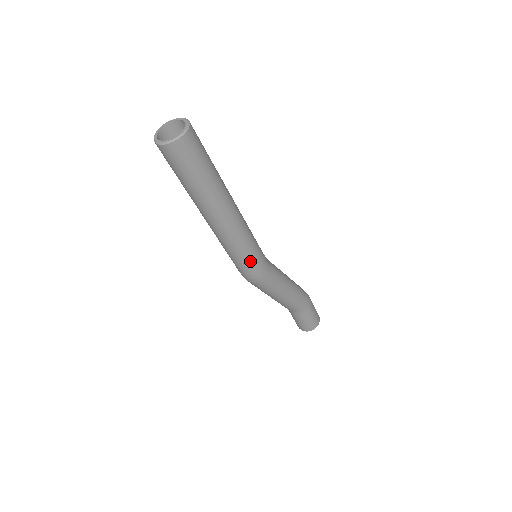
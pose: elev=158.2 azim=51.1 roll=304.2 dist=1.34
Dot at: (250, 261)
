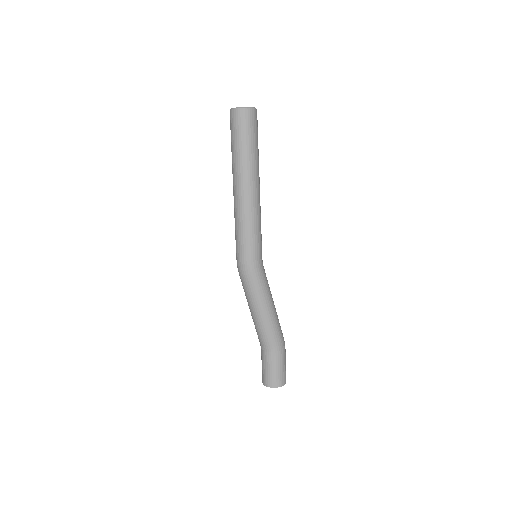
Dot at: (247, 243)
